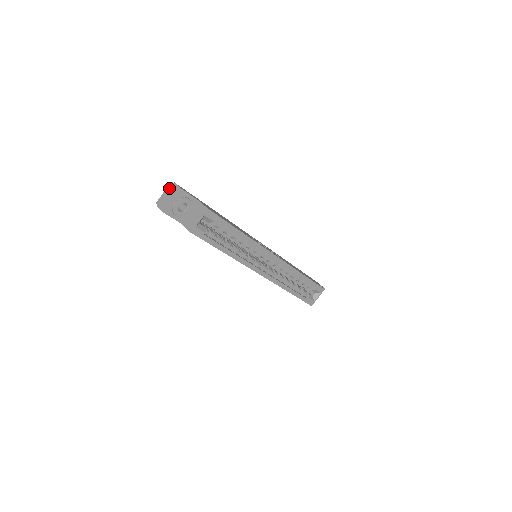
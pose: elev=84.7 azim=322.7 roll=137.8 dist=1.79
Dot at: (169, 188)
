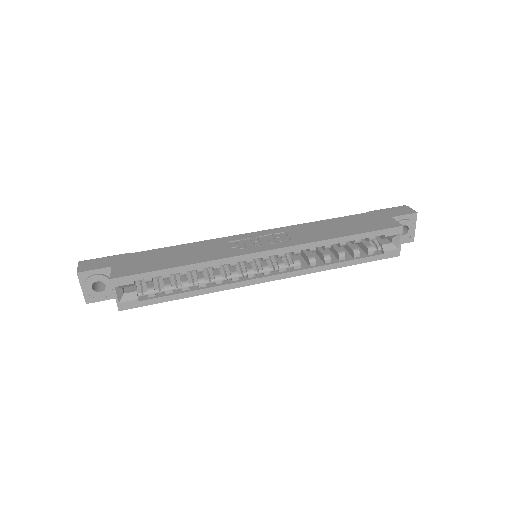
Dot at: occluded
